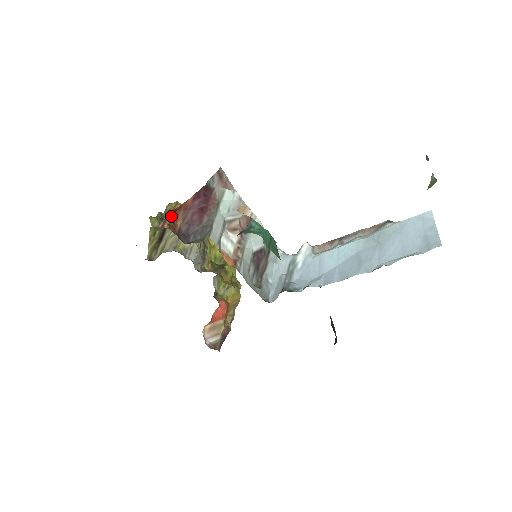
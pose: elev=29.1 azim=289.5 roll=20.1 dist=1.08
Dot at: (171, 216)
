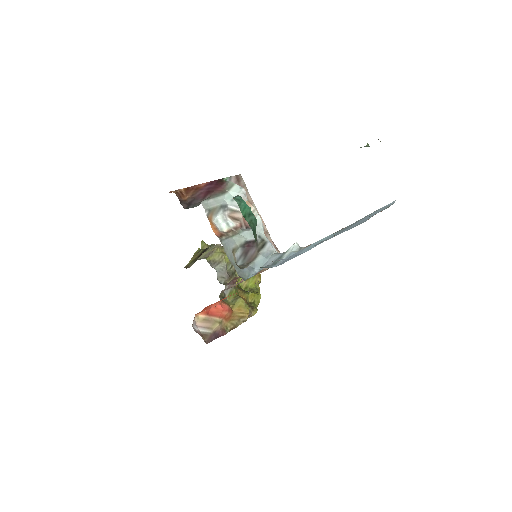
Dot at: (183, 190)
